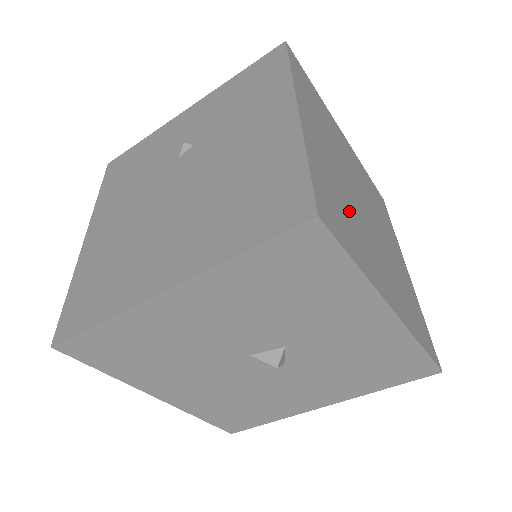
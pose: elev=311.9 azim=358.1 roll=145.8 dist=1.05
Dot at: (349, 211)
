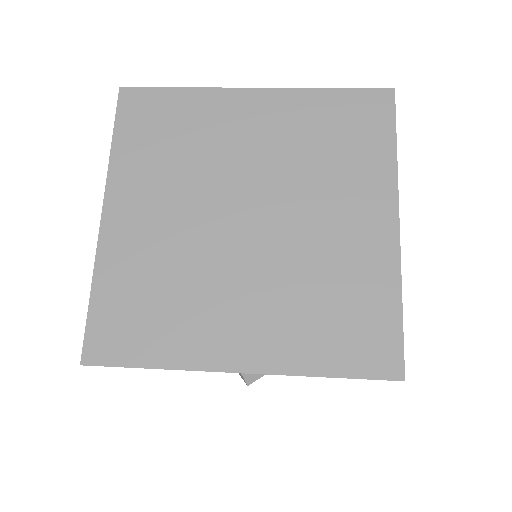
Dot at: (176, 284)
